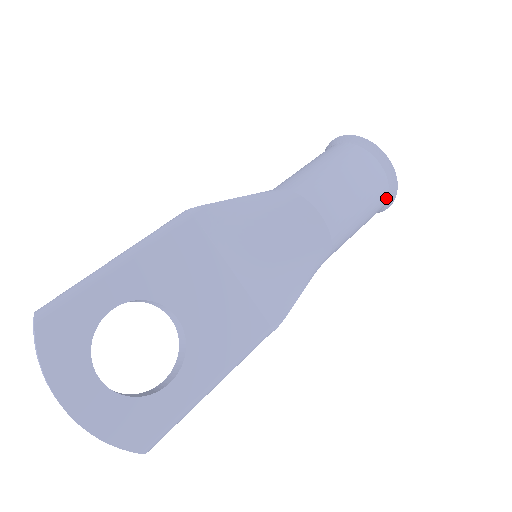
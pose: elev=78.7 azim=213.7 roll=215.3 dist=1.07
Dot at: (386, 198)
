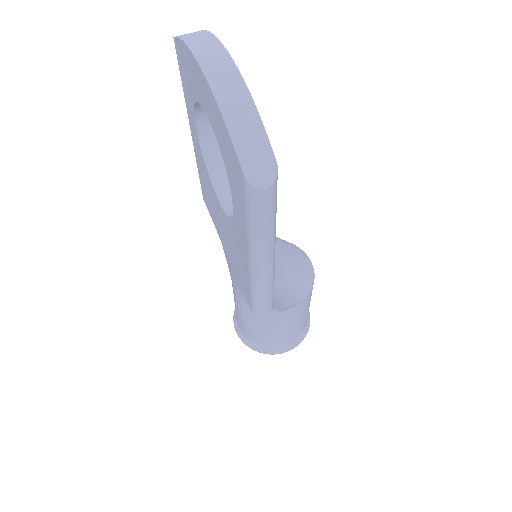
Dot at: (305, 326)
